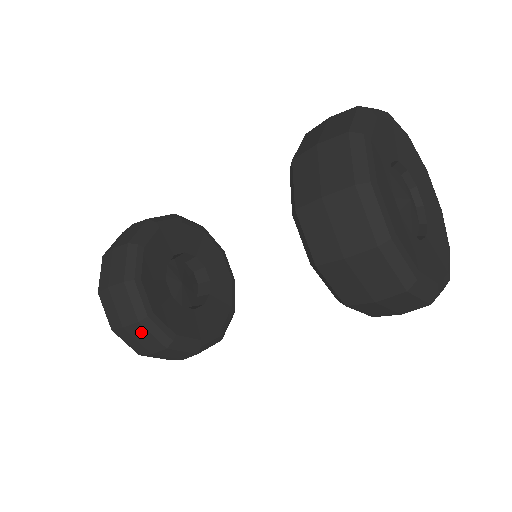
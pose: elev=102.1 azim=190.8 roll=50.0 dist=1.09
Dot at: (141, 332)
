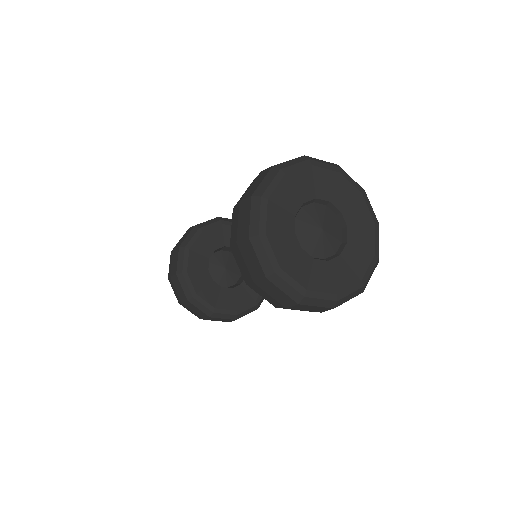
Dot at: (177, 283)
